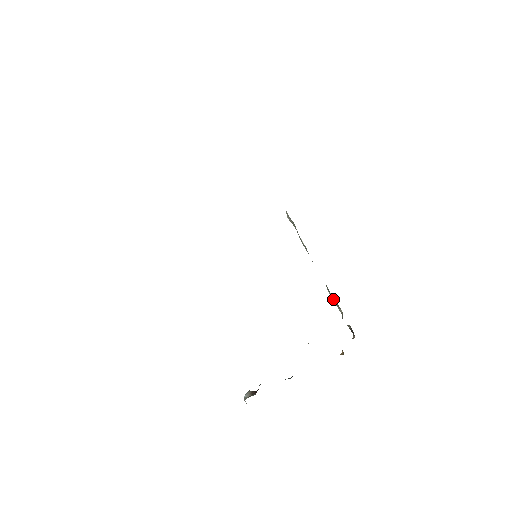
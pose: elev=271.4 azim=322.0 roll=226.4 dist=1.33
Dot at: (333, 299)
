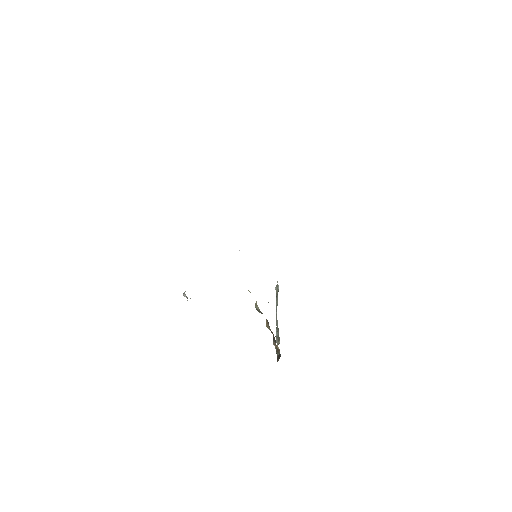
Dot at: (277, 336)
